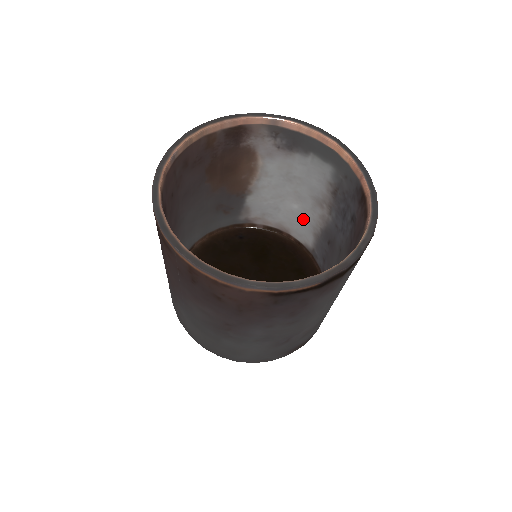
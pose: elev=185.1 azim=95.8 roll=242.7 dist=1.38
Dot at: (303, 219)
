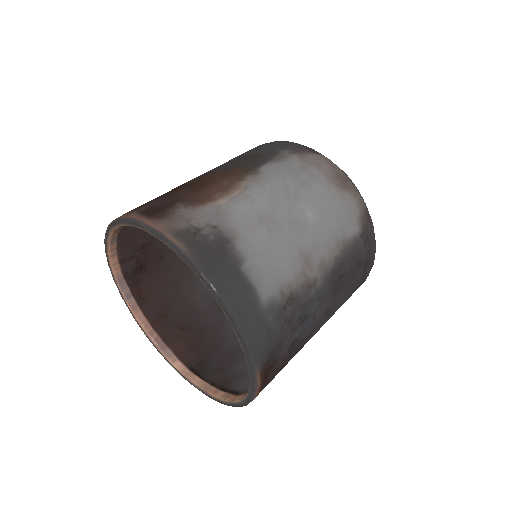
Dot at: occluded
